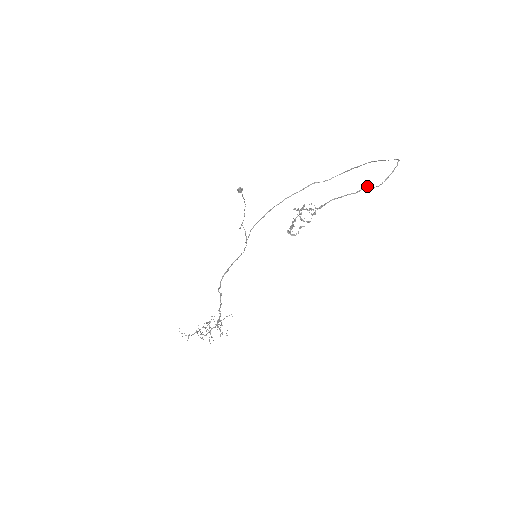
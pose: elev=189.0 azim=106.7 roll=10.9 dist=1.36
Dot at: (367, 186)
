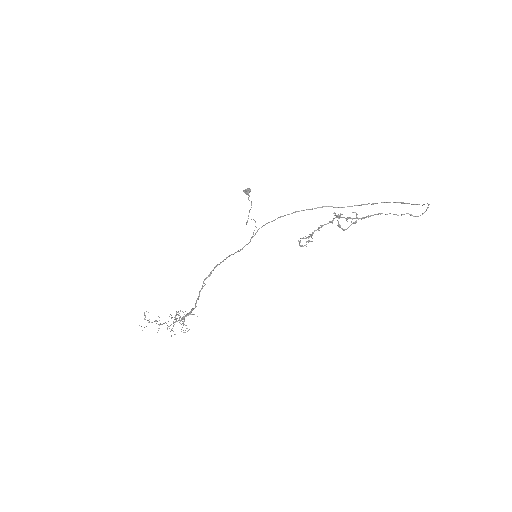
Dot at: (408, 213)
